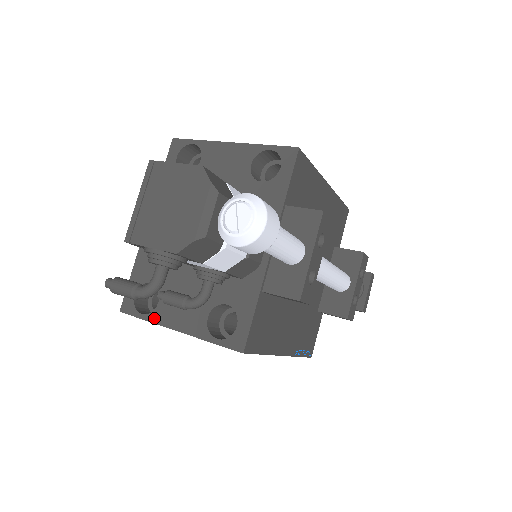
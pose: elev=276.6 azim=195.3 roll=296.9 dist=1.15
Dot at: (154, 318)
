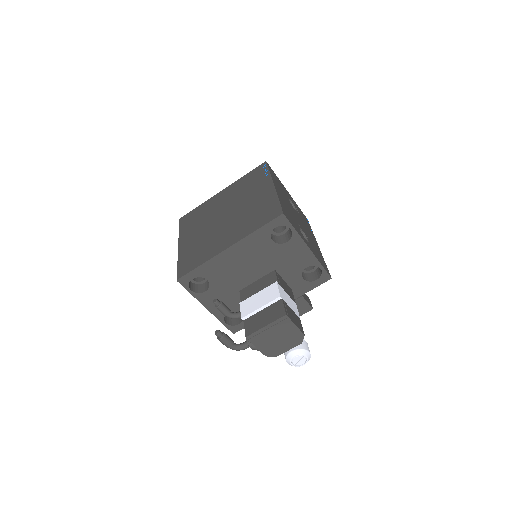
Dot at: (198, 297)
